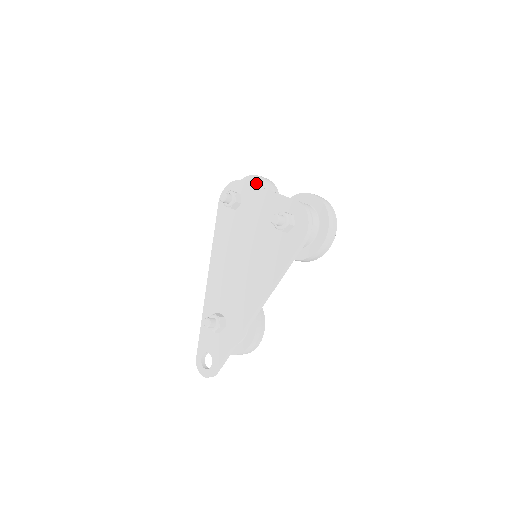
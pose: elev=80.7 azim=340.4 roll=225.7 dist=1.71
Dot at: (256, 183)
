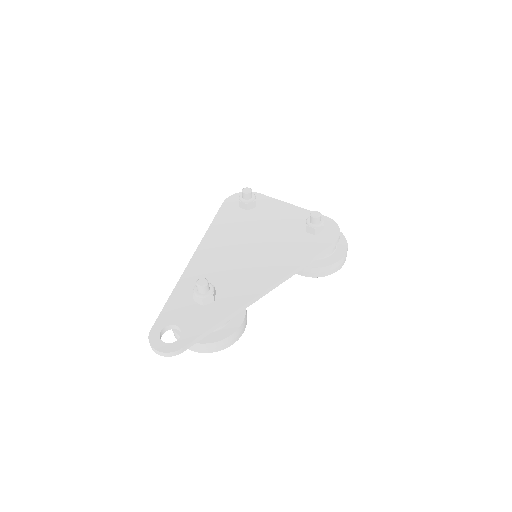
Dot at: occluded
